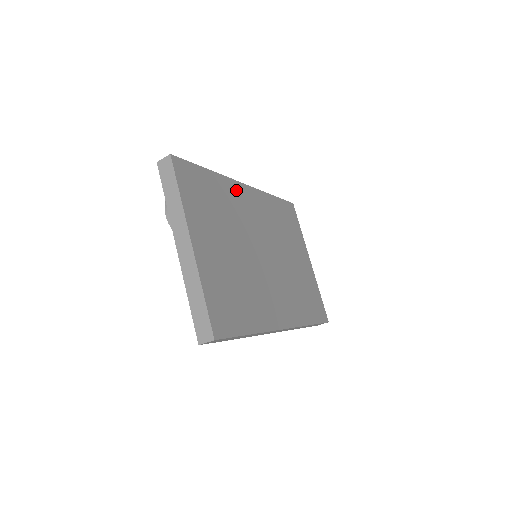
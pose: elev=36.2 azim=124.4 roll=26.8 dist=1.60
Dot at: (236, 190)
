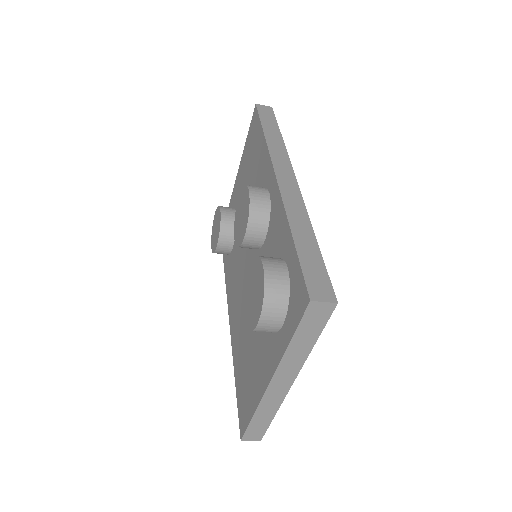
Dot at: occluded
